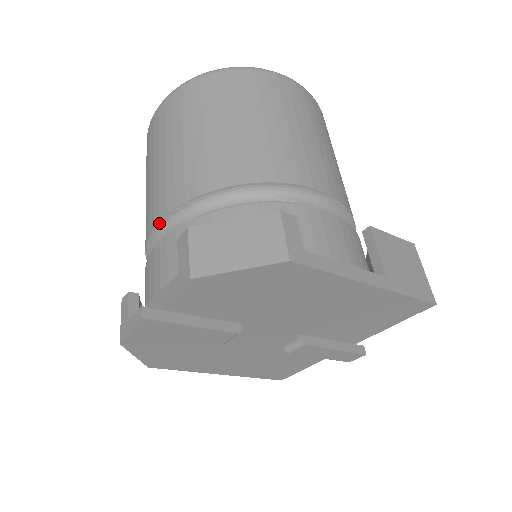
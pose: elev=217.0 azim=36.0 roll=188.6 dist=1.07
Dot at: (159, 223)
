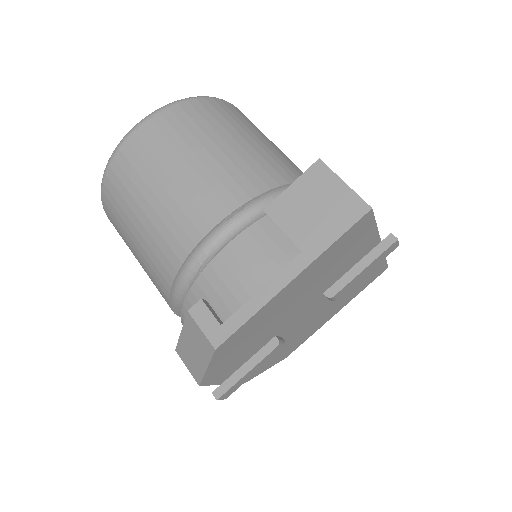
Dot at: occluded
